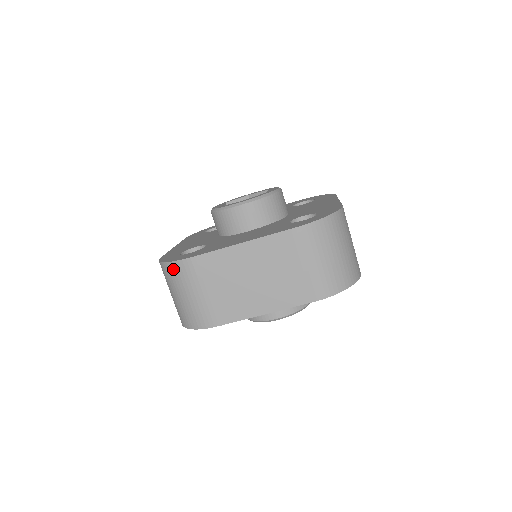
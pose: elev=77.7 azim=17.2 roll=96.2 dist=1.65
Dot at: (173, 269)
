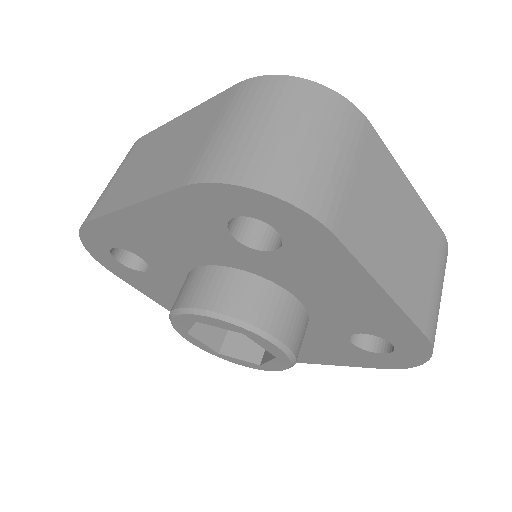
Dot at: occluded
